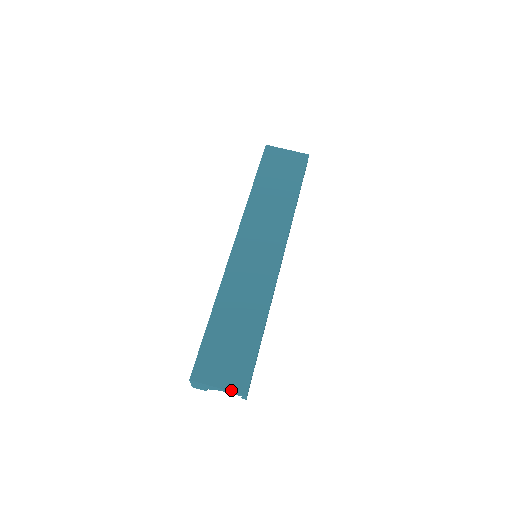
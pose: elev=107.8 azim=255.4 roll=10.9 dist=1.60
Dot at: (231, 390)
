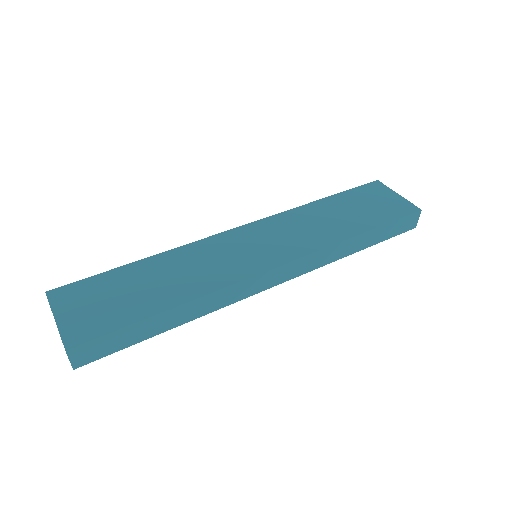
Dot at: (61, 332)
